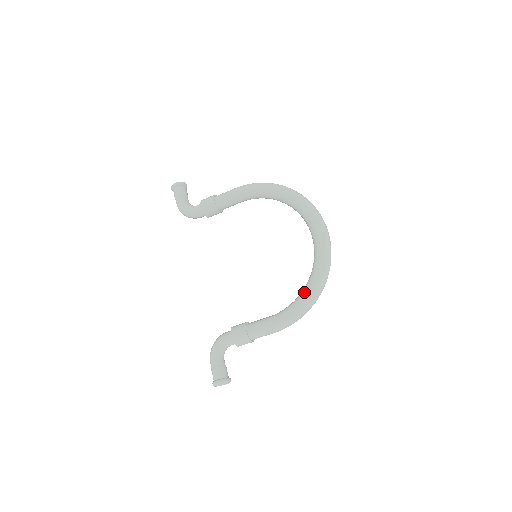
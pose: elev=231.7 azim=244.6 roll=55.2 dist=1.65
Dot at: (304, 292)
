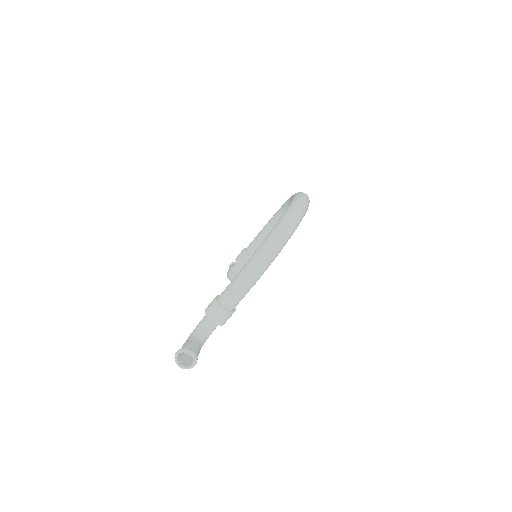
Dot at: occluded
